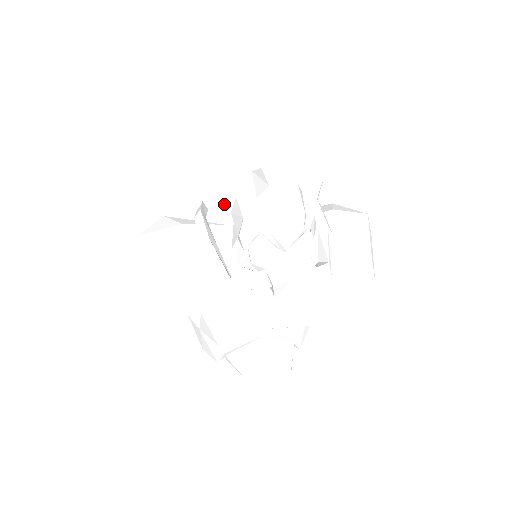
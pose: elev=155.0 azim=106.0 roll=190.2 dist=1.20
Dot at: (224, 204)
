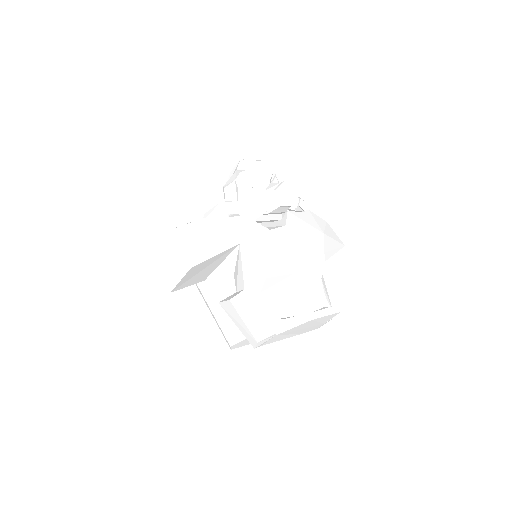
Dot at: occluded
